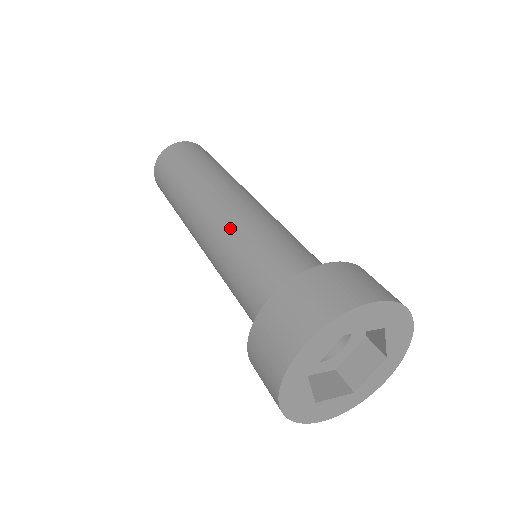
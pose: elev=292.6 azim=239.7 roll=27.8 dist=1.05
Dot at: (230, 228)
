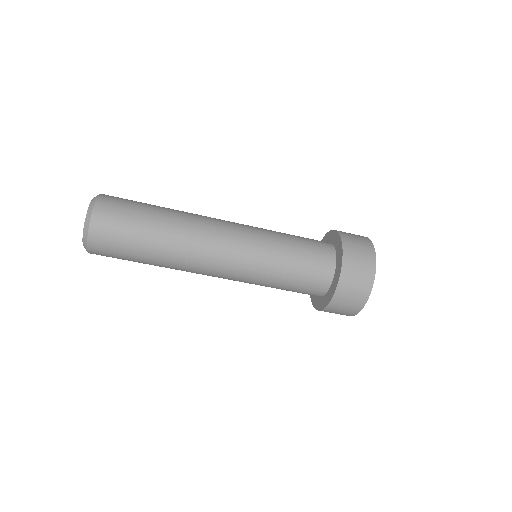
Dot at: (251, 271)
